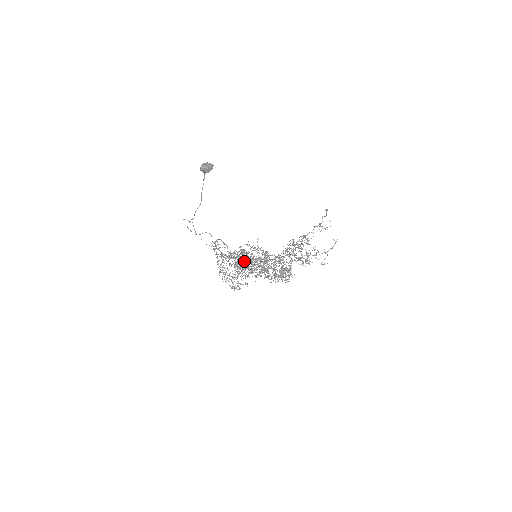
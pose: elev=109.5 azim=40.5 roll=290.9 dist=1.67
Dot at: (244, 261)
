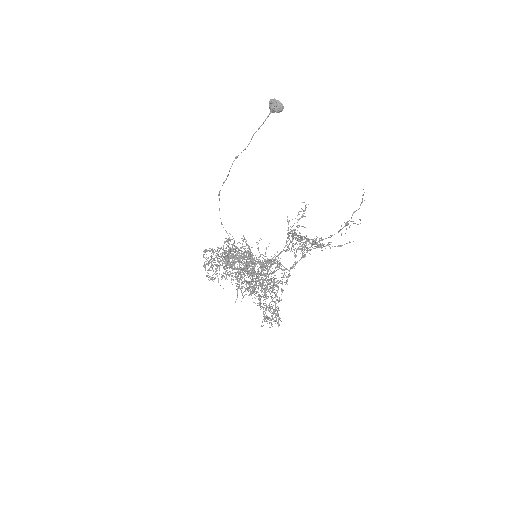
Dot at: occluded
